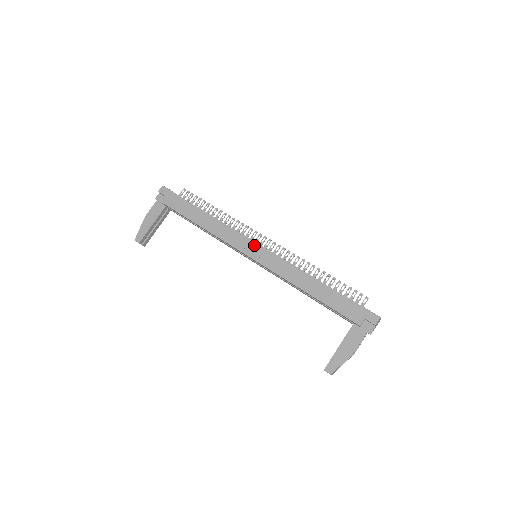
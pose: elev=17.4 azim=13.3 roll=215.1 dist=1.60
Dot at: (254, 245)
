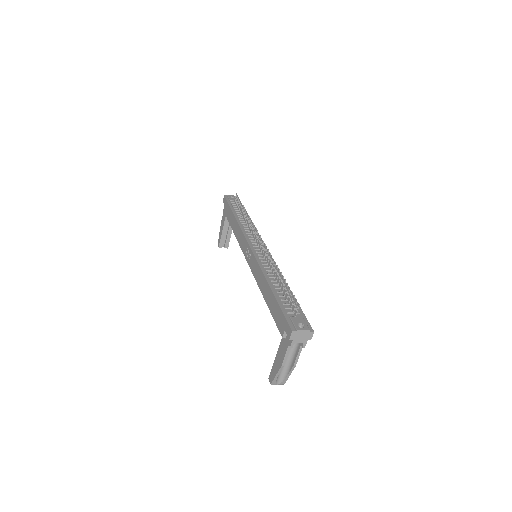
Dot at: (248, 247)
